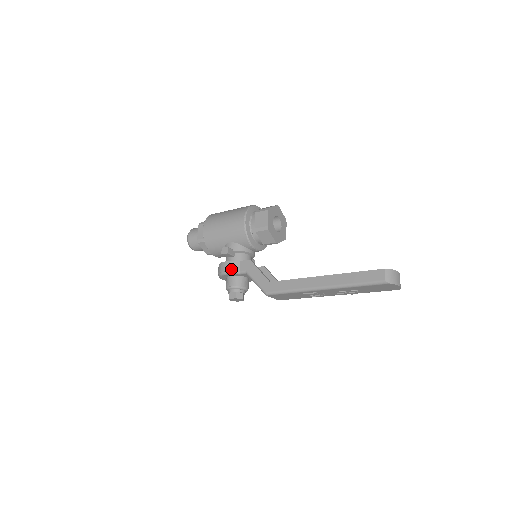
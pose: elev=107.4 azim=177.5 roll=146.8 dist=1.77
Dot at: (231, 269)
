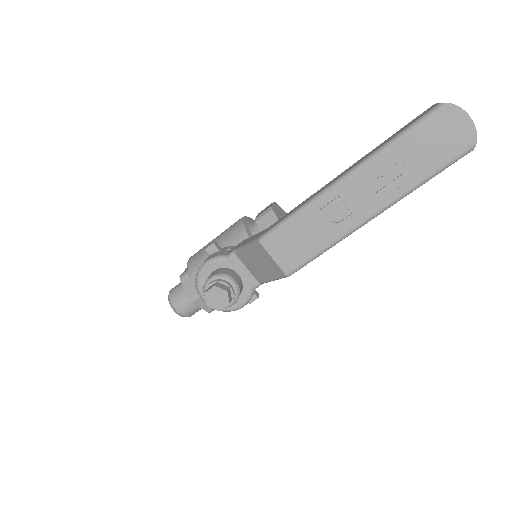
Dot at: (214, 256)
